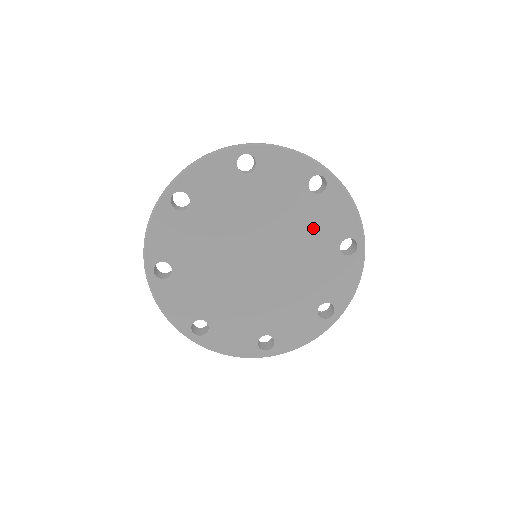
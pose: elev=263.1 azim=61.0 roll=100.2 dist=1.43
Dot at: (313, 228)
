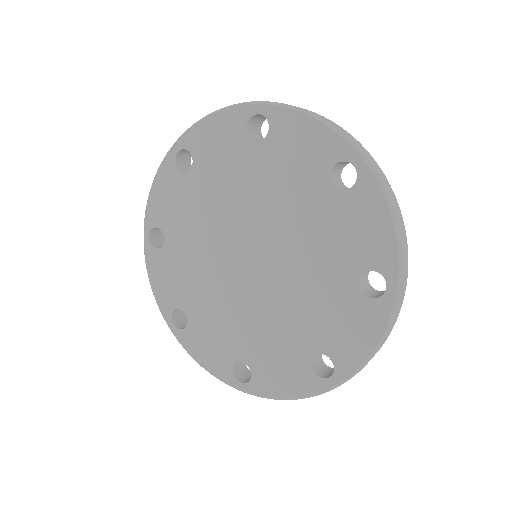
Dot at: (285, 182)
